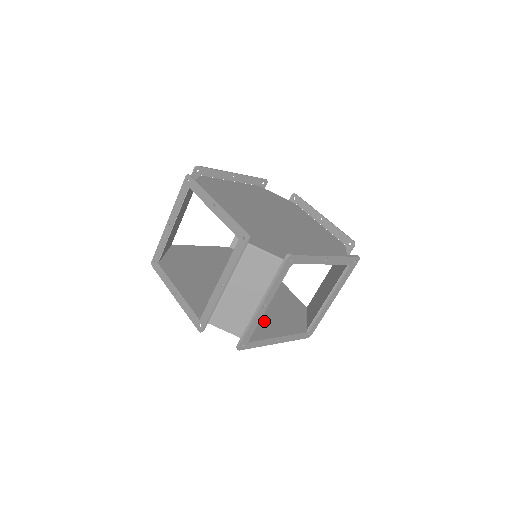
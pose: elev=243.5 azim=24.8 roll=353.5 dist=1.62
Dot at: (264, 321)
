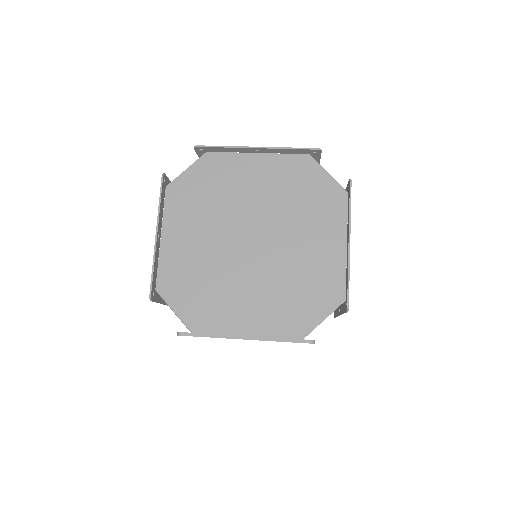
Dot at: occluded
